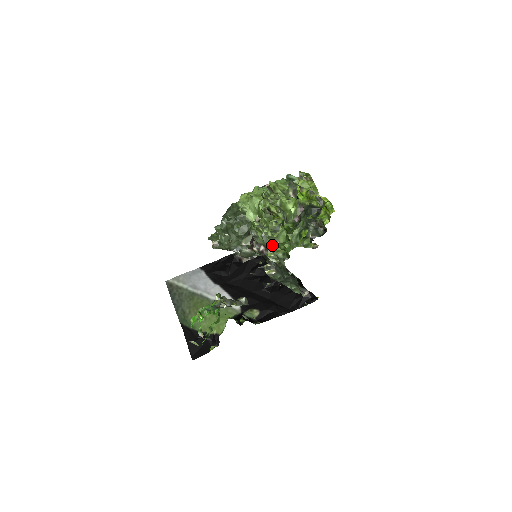
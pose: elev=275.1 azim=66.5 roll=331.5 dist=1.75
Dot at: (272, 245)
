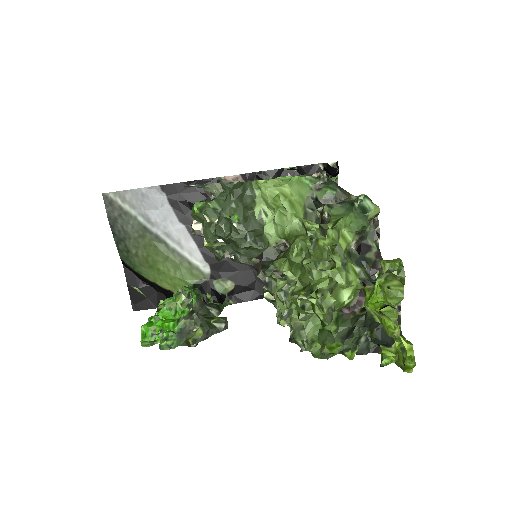
Dot at: occluded
